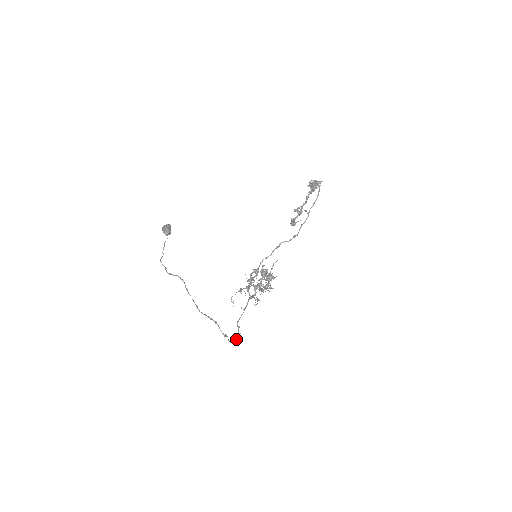
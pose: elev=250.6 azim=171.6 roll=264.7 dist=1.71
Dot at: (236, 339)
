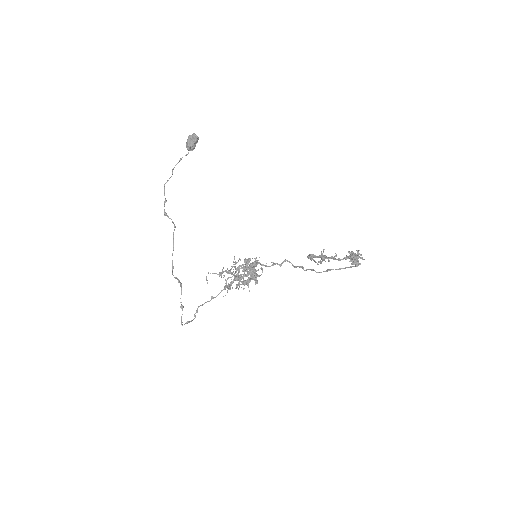
Dot at: occluded
